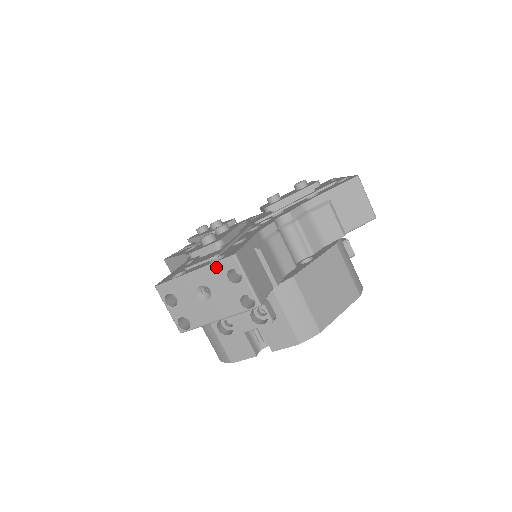
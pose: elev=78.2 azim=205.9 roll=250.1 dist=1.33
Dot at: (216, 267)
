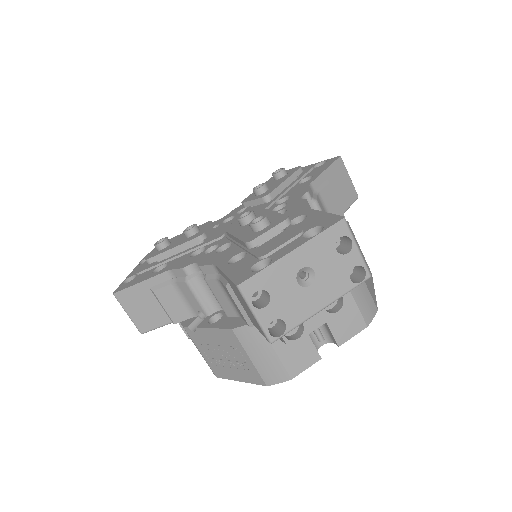
Dot at: (323, 238)
